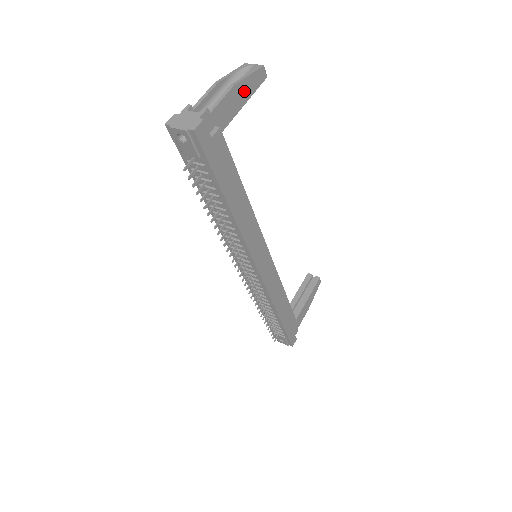
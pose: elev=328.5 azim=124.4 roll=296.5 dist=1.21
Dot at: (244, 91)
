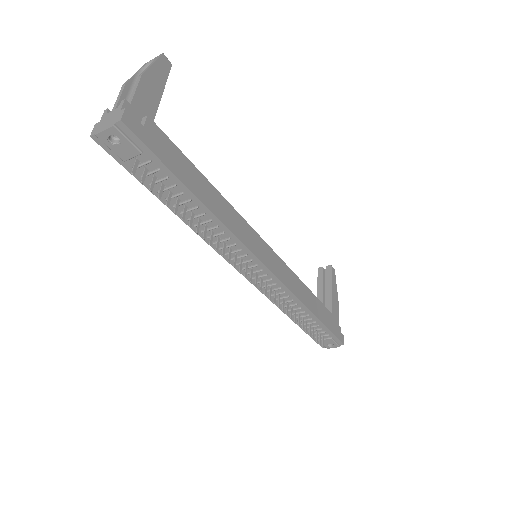
Dot at: (155, 80)
